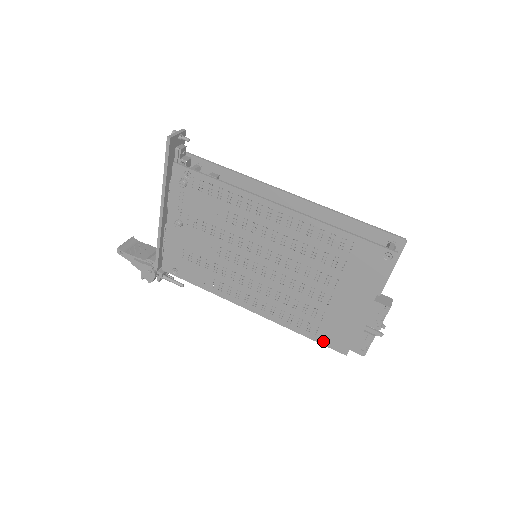
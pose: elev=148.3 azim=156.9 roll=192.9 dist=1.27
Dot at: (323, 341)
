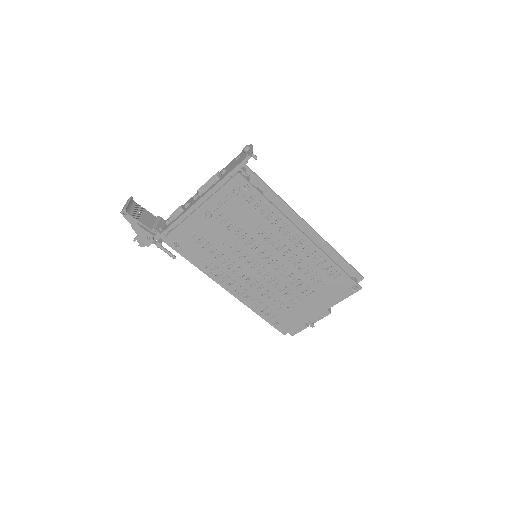
Dot at: (273, 323)
